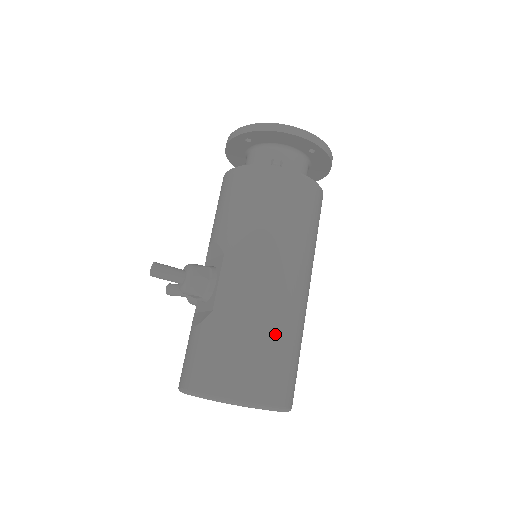
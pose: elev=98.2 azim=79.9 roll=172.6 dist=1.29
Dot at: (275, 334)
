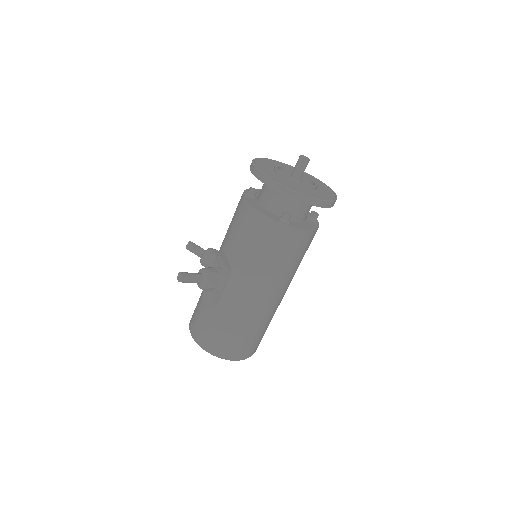
Dot at: (255, 328)
